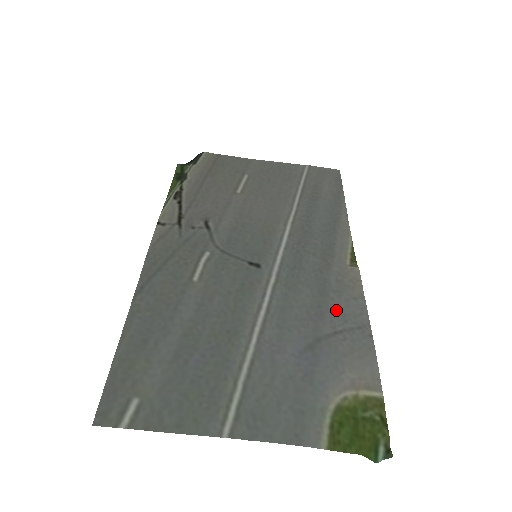
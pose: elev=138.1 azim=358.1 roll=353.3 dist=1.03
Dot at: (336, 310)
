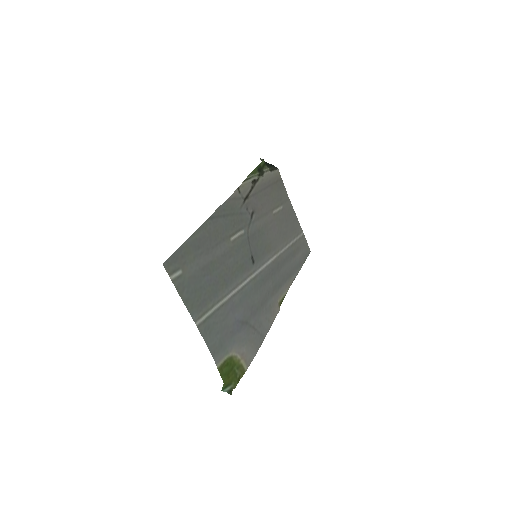
Dot at: (261, 318)
